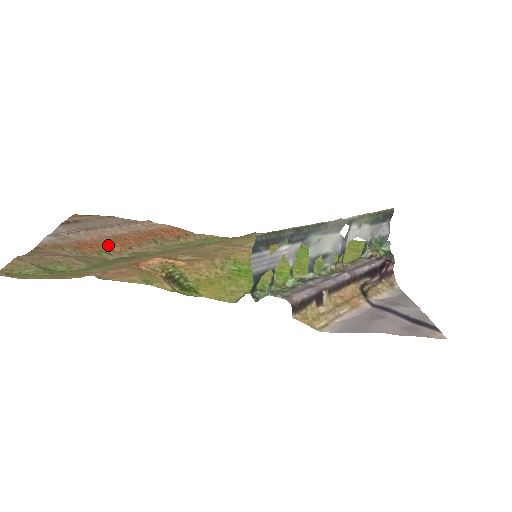
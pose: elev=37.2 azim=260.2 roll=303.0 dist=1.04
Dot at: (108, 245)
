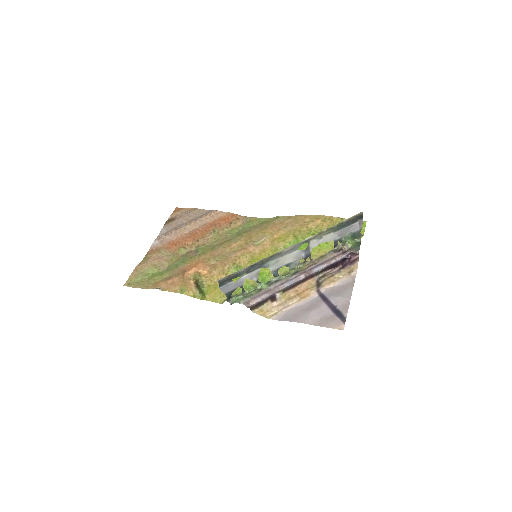
Dot at: (185, 241)
